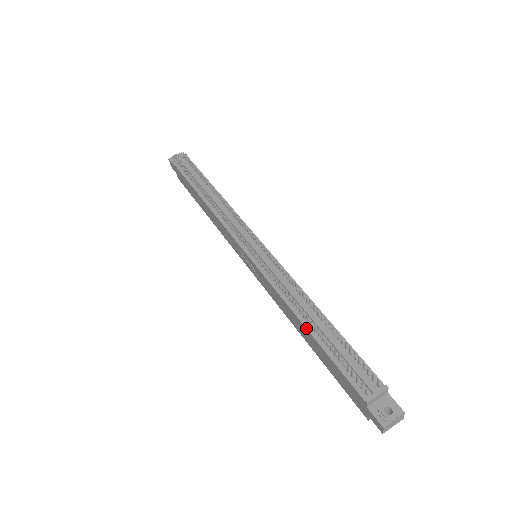
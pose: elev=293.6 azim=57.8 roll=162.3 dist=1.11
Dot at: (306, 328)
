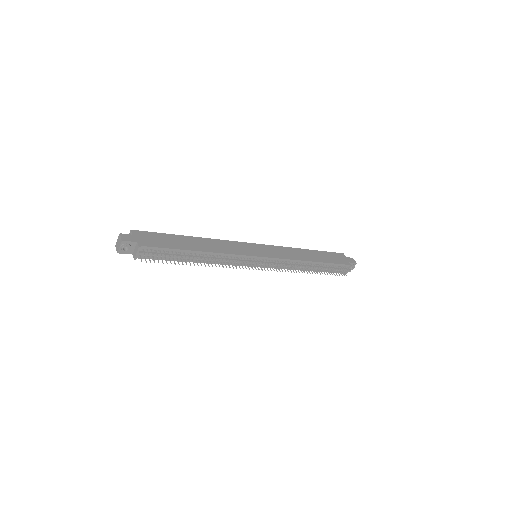
Dot at: occluded
